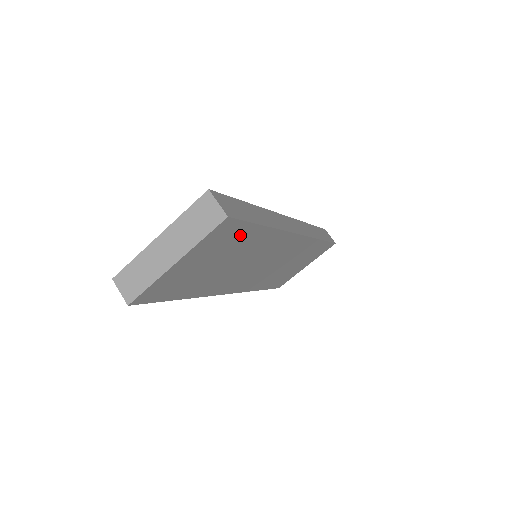
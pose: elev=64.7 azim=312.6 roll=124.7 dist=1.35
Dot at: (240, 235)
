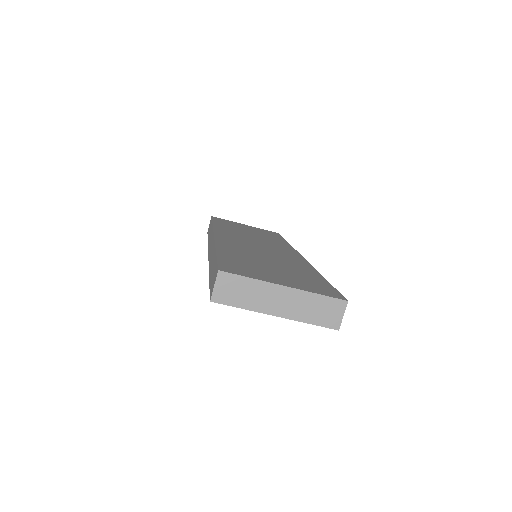
Dot at: occluded
